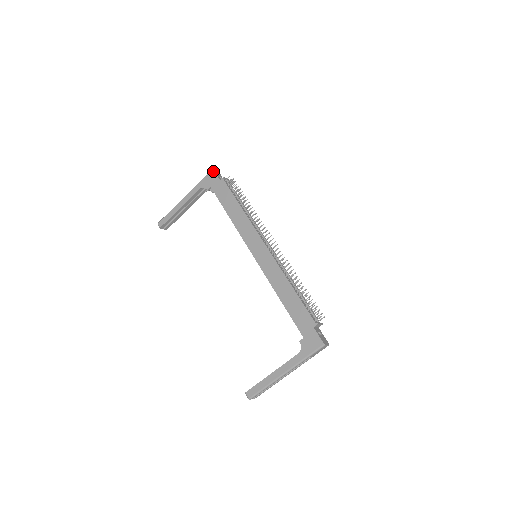
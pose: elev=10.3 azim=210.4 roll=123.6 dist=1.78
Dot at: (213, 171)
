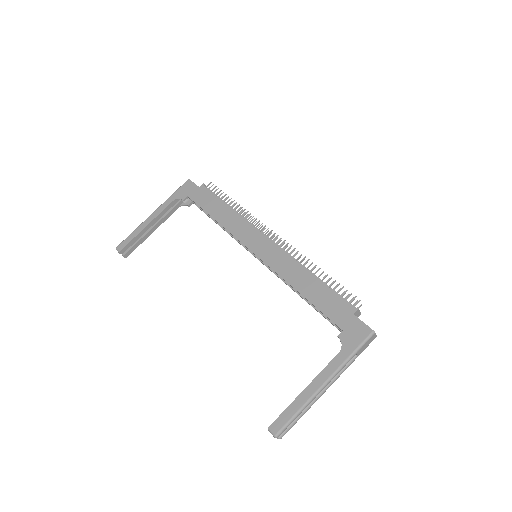
Dot at: (189, 180)
